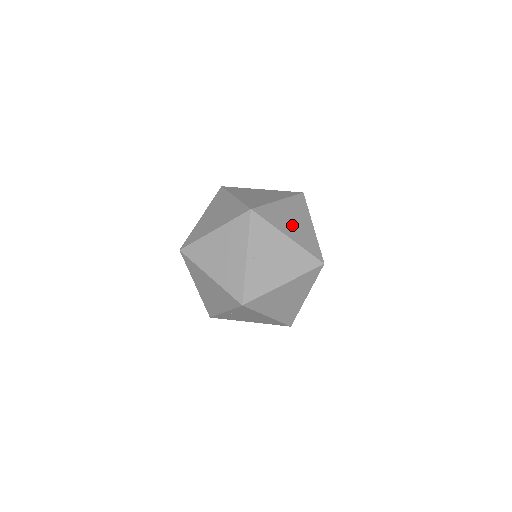
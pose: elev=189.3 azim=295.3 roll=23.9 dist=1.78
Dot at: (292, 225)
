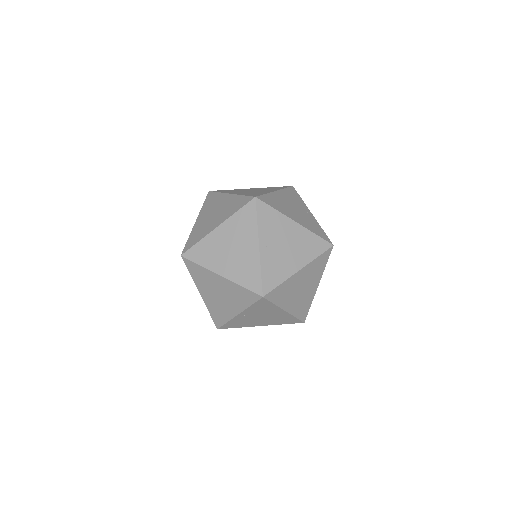
Dot at: (294, 212)
